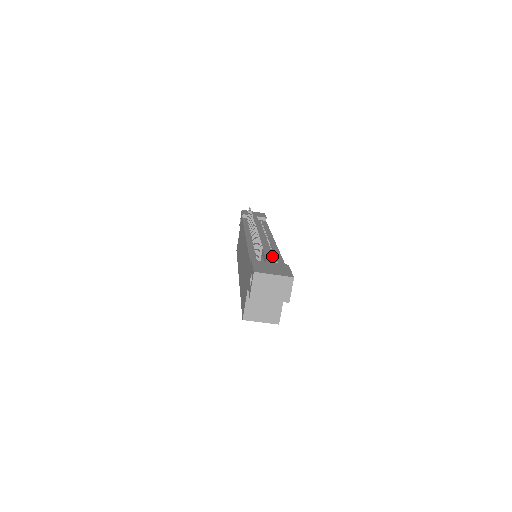
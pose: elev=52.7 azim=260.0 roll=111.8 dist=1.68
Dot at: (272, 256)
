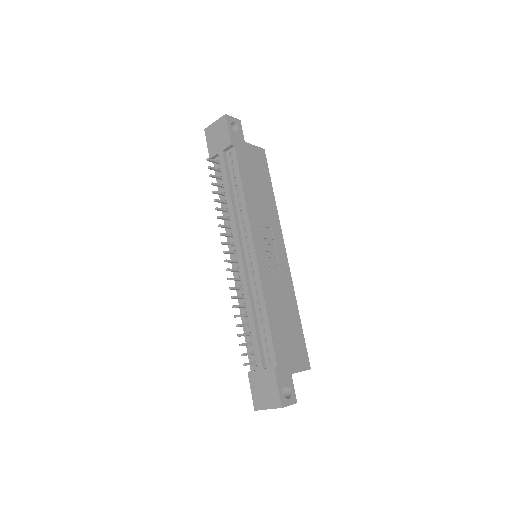
Dot at: (261, 327)
